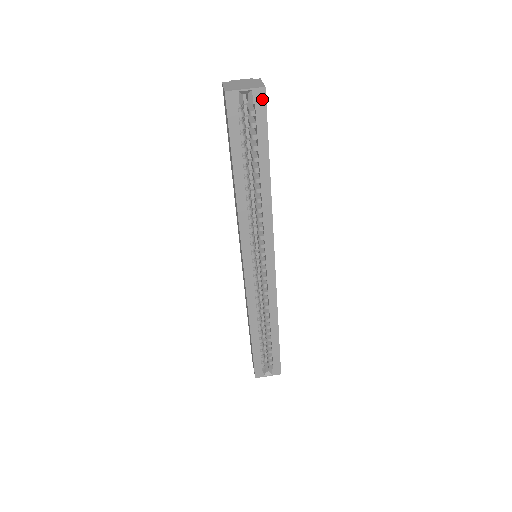
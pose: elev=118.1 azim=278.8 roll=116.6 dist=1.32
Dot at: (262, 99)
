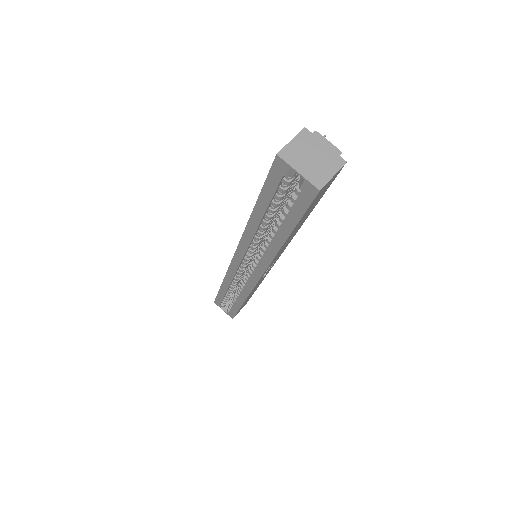
Dot at: (311, 194)
